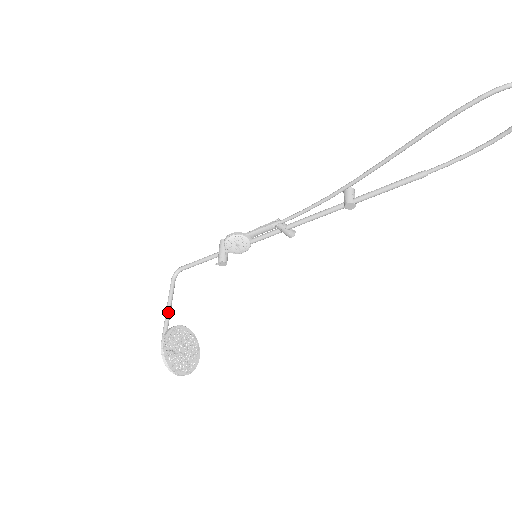
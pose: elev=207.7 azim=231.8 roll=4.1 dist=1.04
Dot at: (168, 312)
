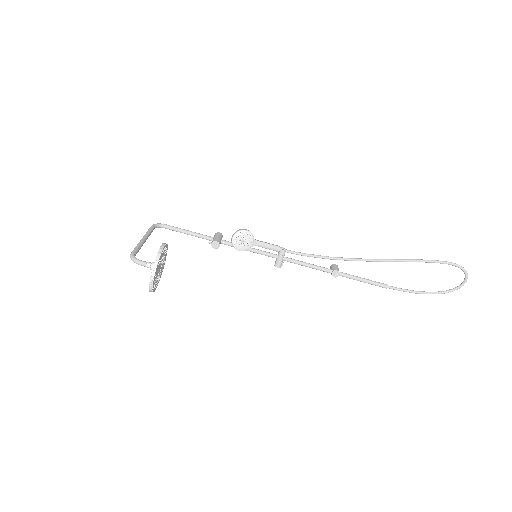
Dot at: (145, 240)
